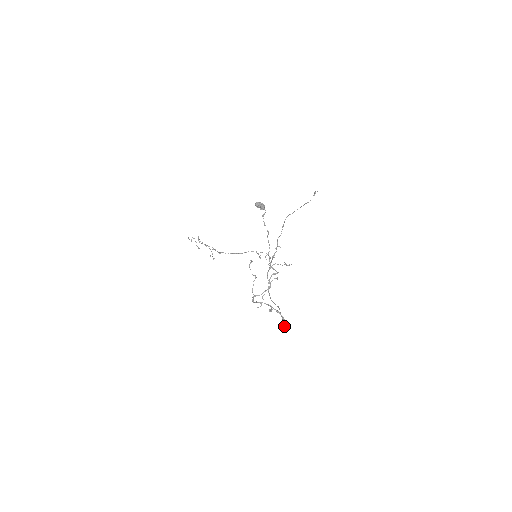
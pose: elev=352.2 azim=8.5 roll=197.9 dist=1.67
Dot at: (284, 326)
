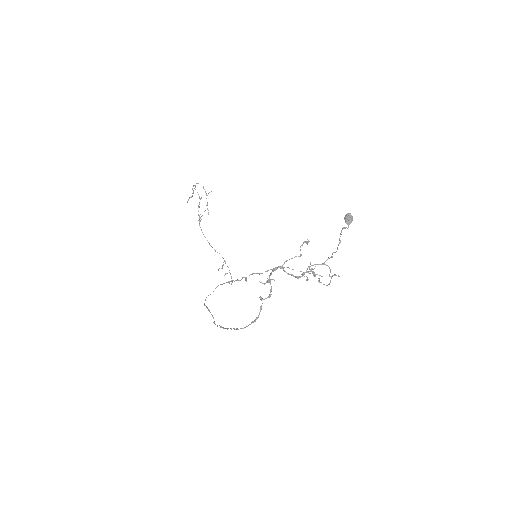
Dot at: occluded
